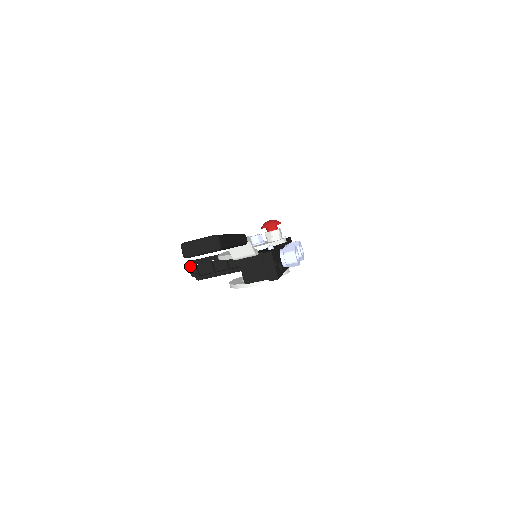
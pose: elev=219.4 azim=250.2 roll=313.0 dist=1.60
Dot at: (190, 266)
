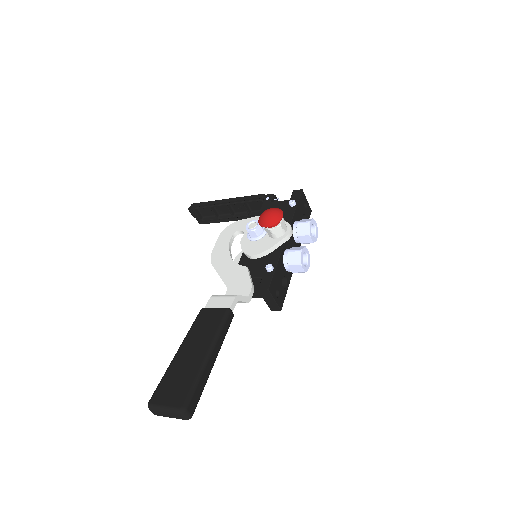
Dot at: (189, 209)
